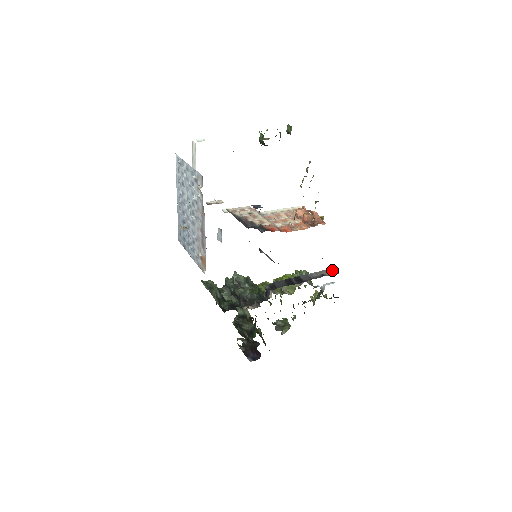
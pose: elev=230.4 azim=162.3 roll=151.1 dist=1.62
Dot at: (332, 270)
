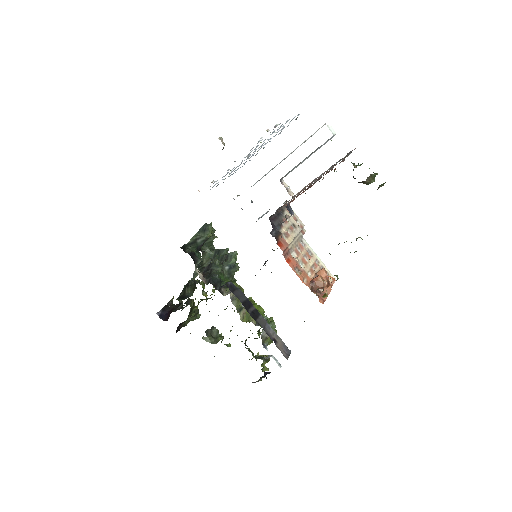
Dot at: (288, 350)
